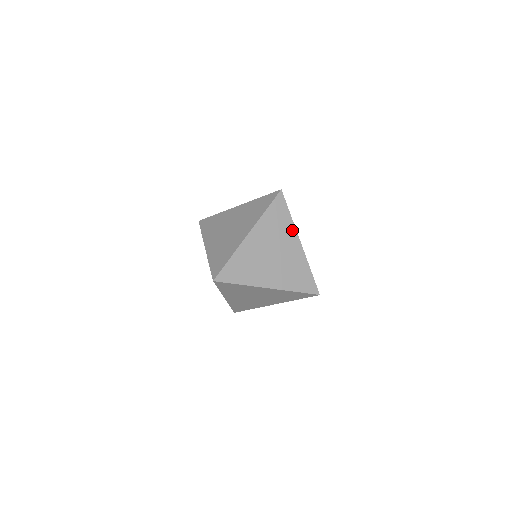
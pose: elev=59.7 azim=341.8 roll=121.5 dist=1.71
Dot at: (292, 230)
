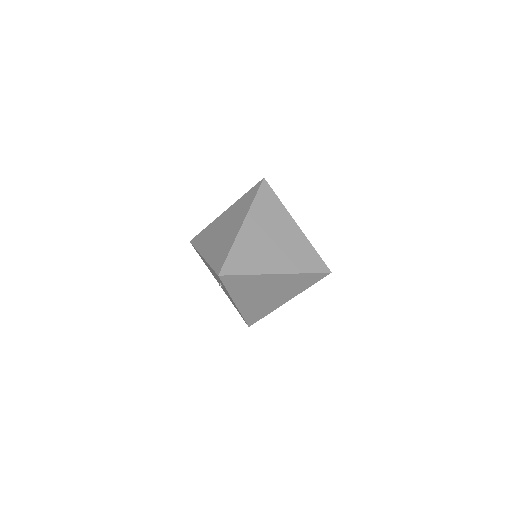
Dot at: (285, 214)
